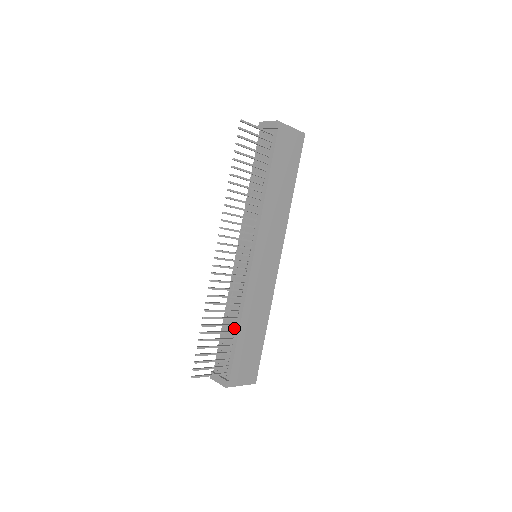
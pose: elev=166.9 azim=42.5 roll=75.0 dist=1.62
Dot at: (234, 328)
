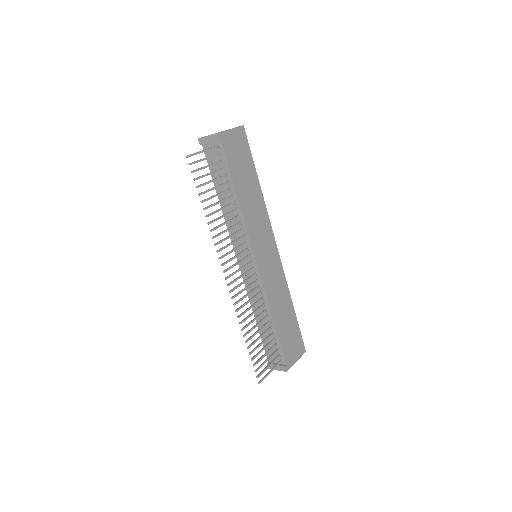
Dot at: (269, 324)
